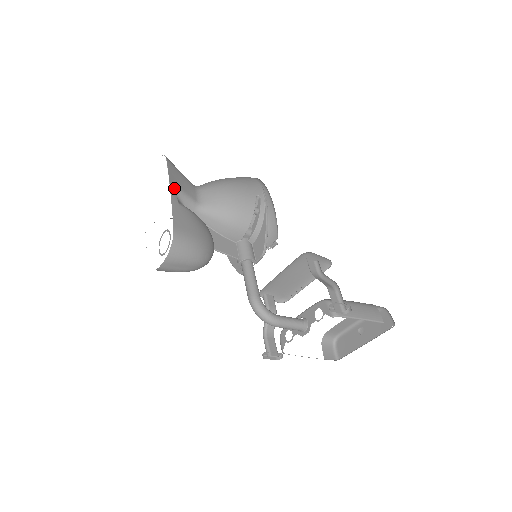
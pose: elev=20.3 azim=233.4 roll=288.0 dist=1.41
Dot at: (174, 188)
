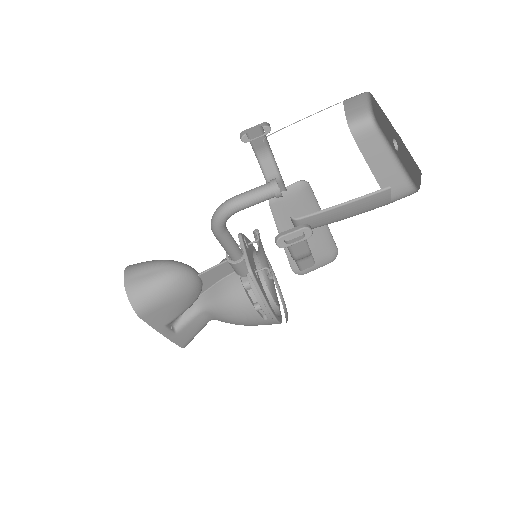
Dot at: occluded
